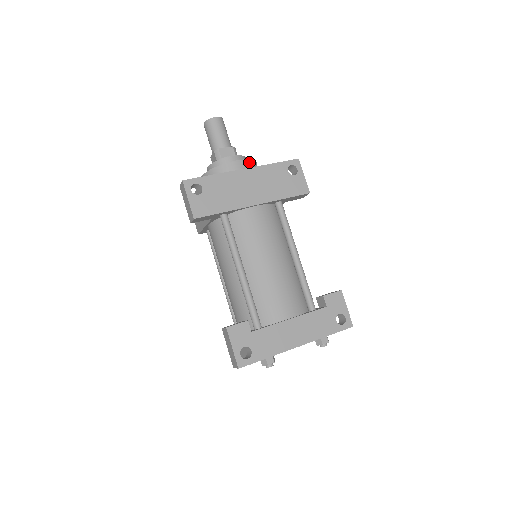
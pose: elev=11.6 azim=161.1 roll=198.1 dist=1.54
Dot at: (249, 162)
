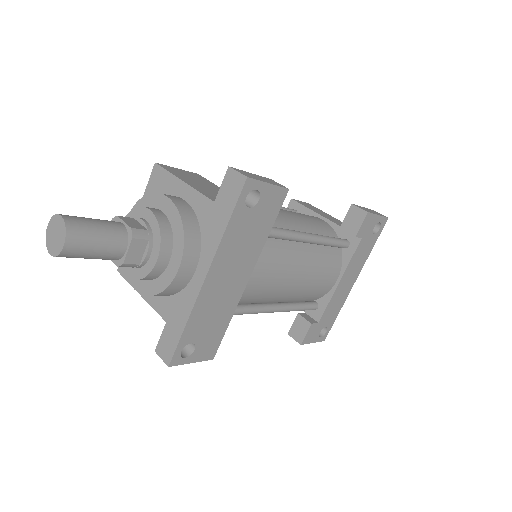
Dot at: (187, 246)
